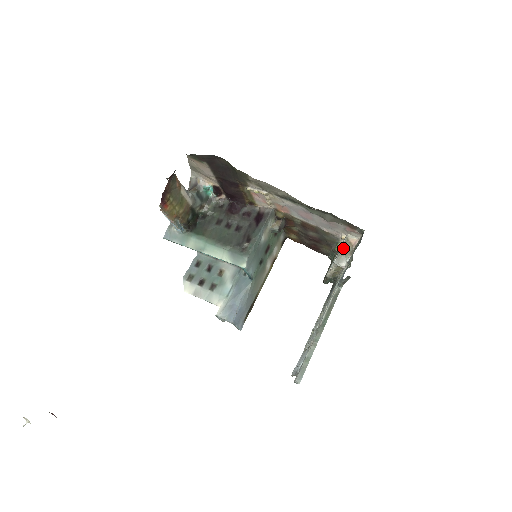
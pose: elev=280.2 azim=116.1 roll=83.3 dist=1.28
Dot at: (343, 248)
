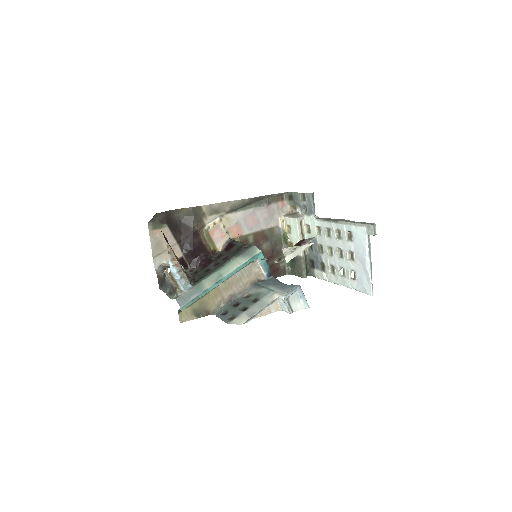
Dot at: (290, 216)
